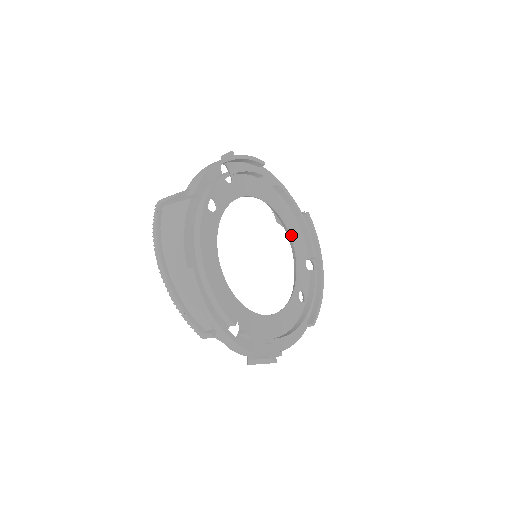
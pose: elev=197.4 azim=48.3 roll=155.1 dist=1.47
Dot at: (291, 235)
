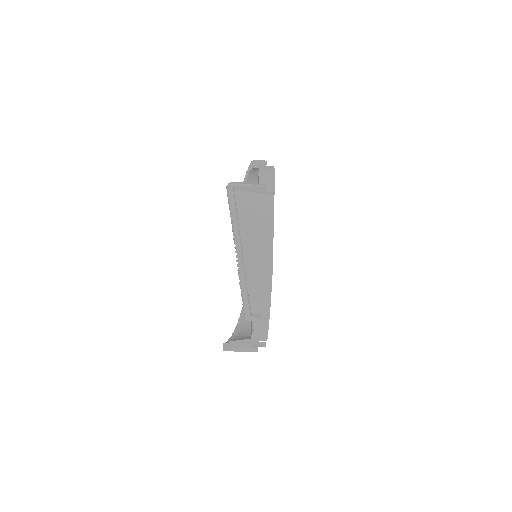
Dot at: occluded
